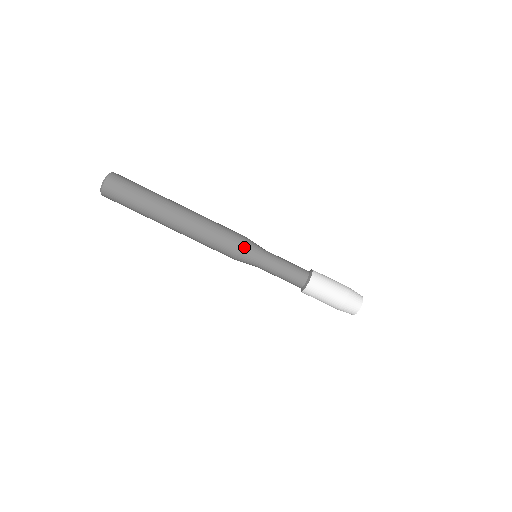
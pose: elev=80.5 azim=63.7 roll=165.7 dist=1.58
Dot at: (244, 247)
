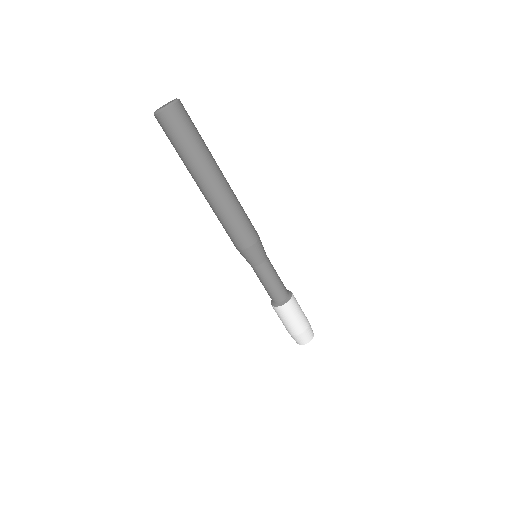
Dot at: (259, 241)
